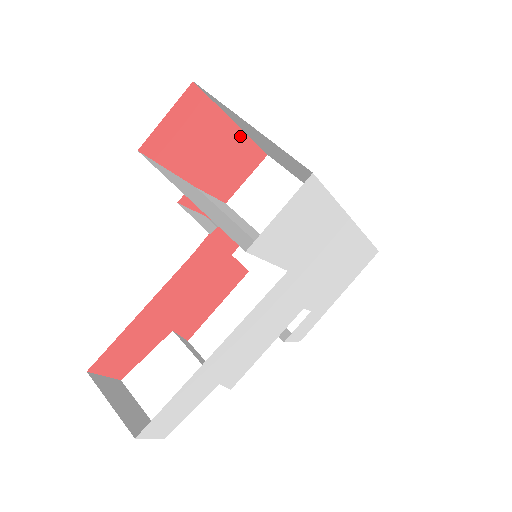
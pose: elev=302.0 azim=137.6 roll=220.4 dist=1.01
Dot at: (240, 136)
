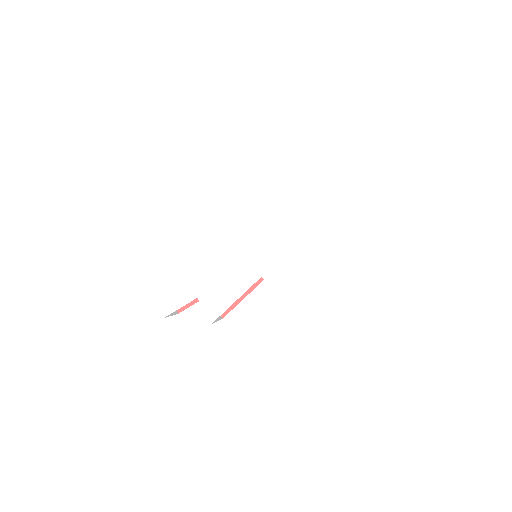
Dot at: occluded
